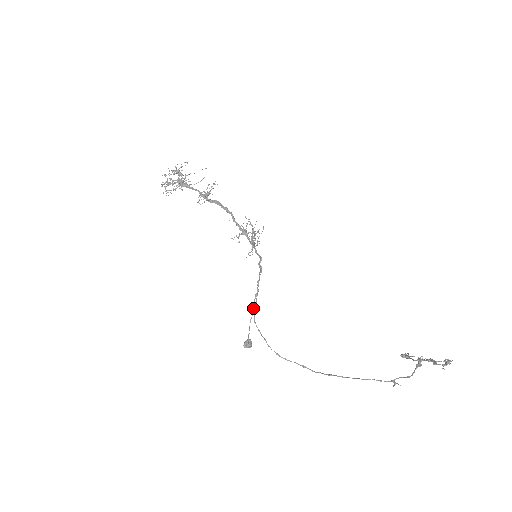
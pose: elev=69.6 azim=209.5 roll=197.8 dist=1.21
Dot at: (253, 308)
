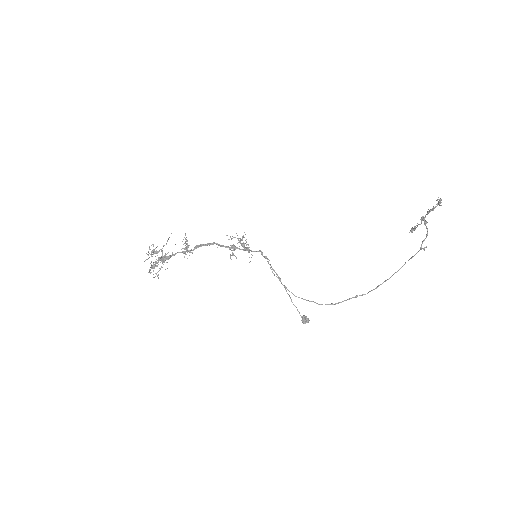
Dot at: occluded
